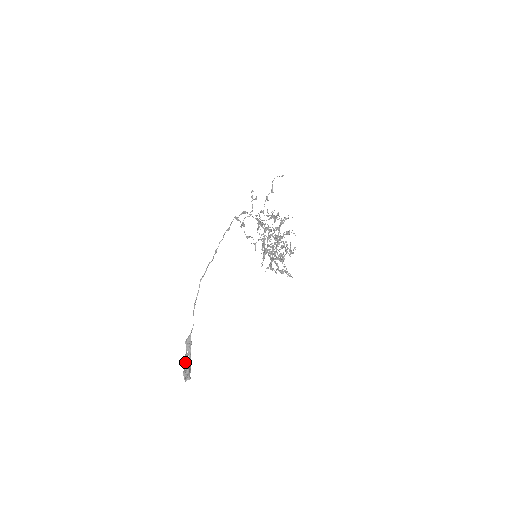
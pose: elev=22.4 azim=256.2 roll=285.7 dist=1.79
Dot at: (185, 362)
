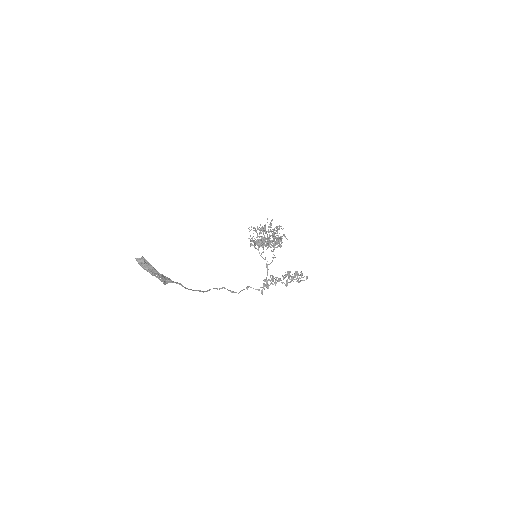
Dot at: (150, 273)
